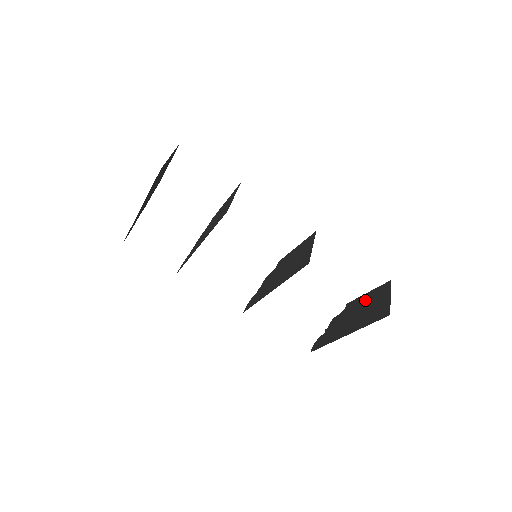
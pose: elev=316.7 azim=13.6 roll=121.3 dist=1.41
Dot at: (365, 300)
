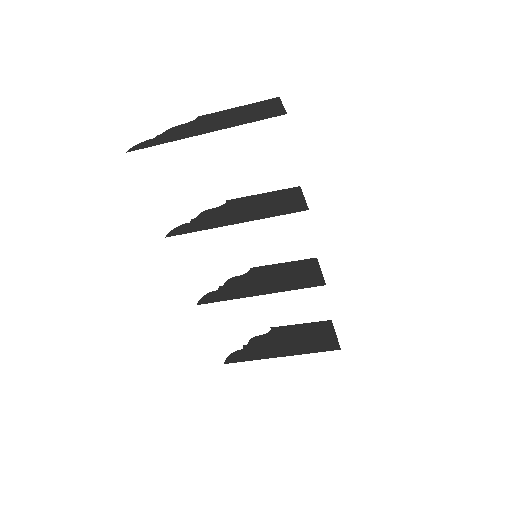
Dot at: (300, 330)
